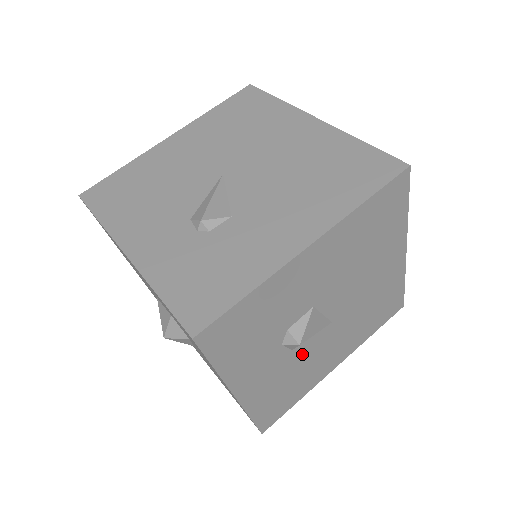
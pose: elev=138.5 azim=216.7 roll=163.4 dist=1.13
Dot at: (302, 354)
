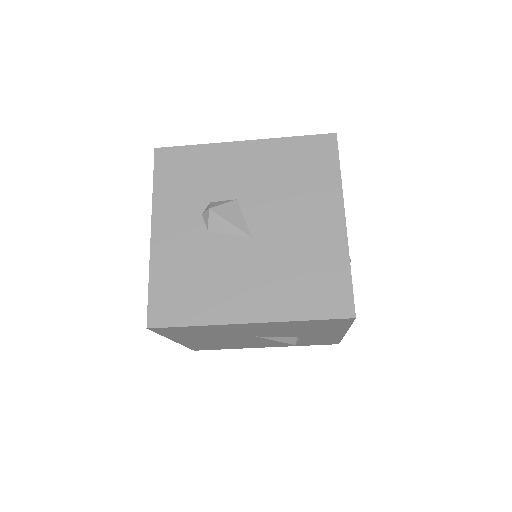
Dot at: (216, 249)
